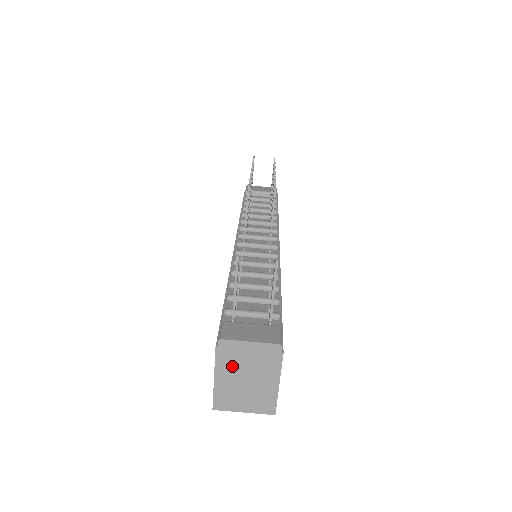
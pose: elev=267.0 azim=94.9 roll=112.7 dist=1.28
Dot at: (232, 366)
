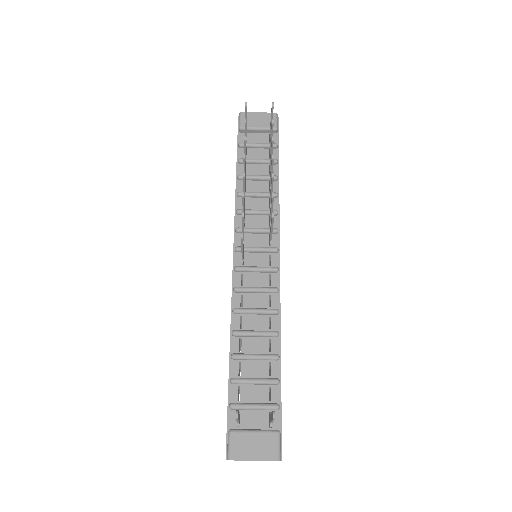
Dot at: occluded
